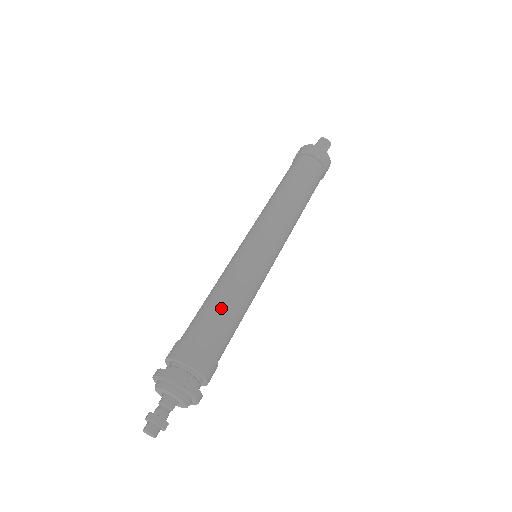
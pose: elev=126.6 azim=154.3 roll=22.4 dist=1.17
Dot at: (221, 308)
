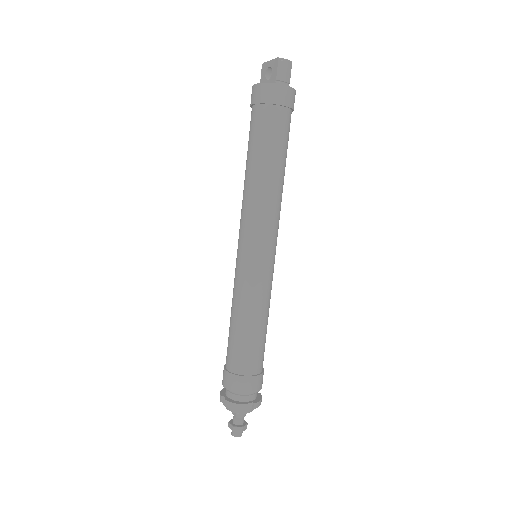
Dot at: (253, 337)
